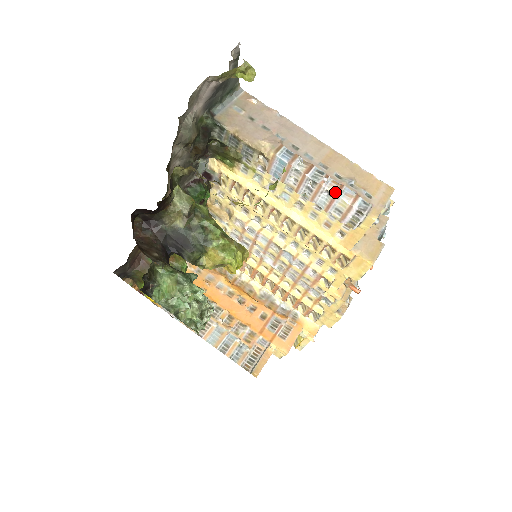
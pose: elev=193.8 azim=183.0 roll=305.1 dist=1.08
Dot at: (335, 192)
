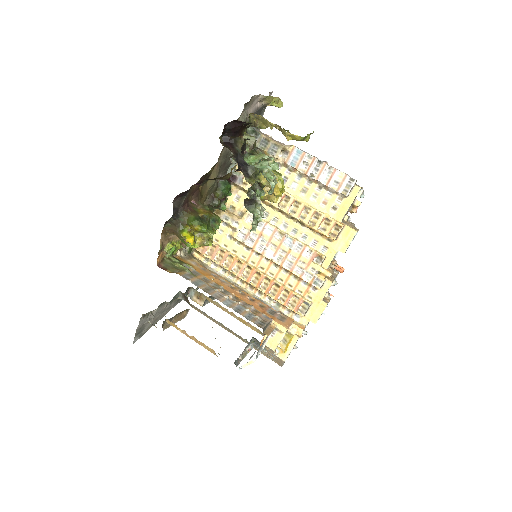
Dot at: (335, 168)
